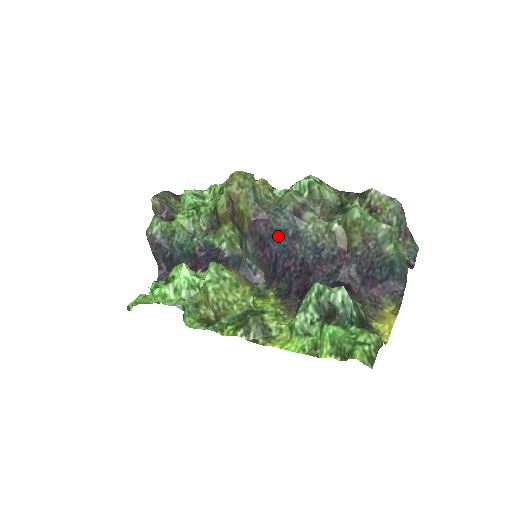
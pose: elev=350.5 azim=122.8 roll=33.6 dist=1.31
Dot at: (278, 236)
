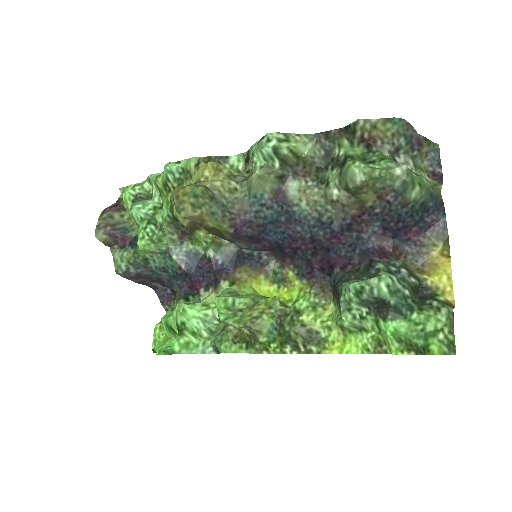
Dot at: (270, 228)
